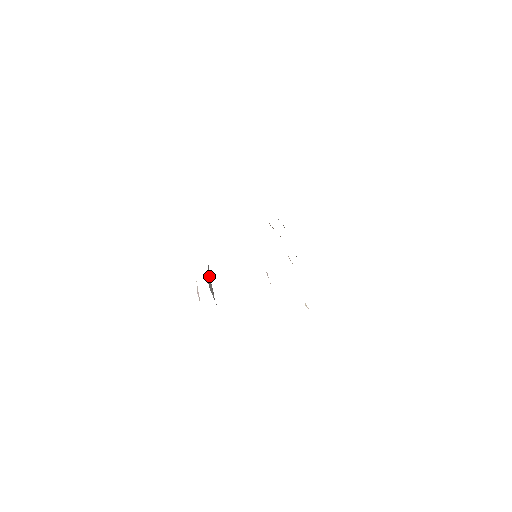
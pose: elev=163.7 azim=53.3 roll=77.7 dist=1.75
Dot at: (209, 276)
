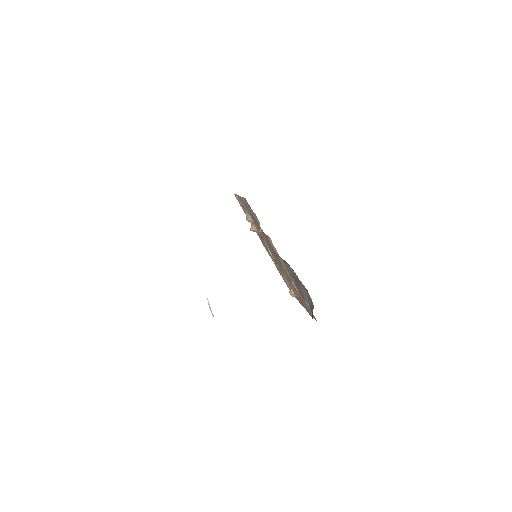
Dot at: occluded
